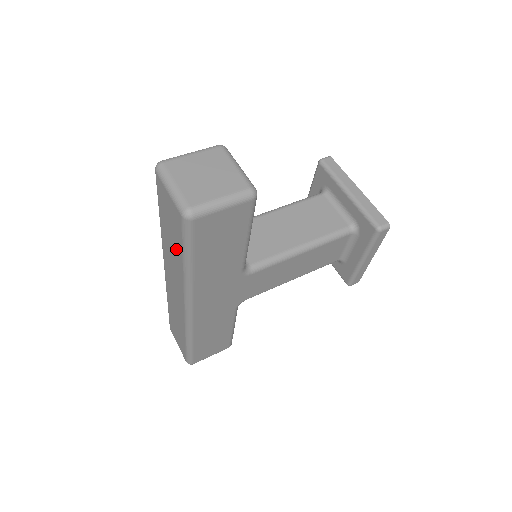
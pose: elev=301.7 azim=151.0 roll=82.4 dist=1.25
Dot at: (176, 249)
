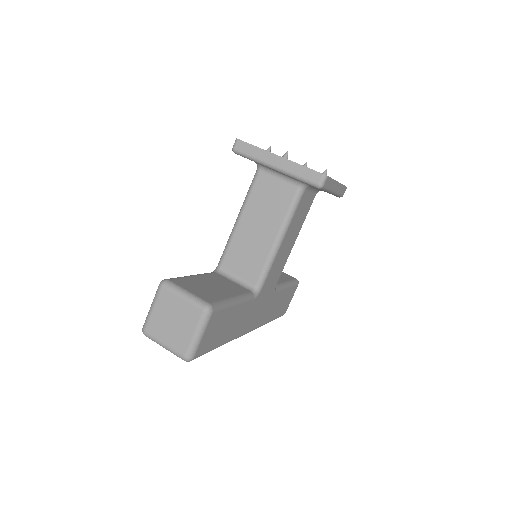
Dot at: occluded
